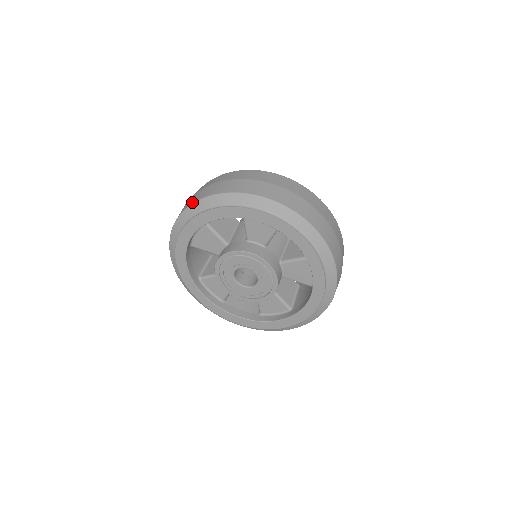
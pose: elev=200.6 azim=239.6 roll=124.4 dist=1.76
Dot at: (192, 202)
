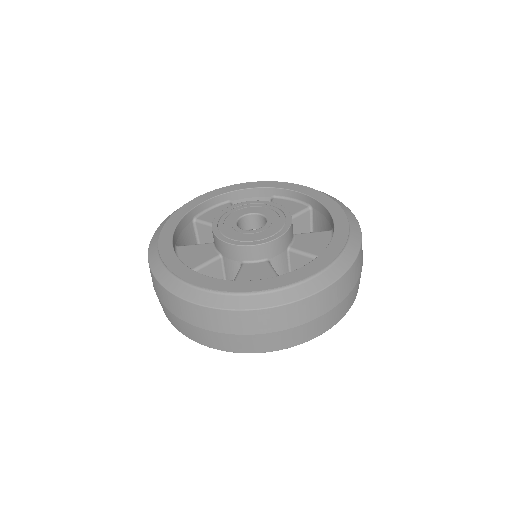
Dot at: occluded
